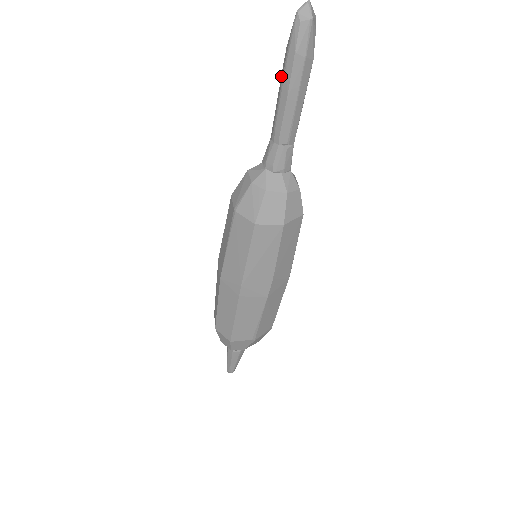
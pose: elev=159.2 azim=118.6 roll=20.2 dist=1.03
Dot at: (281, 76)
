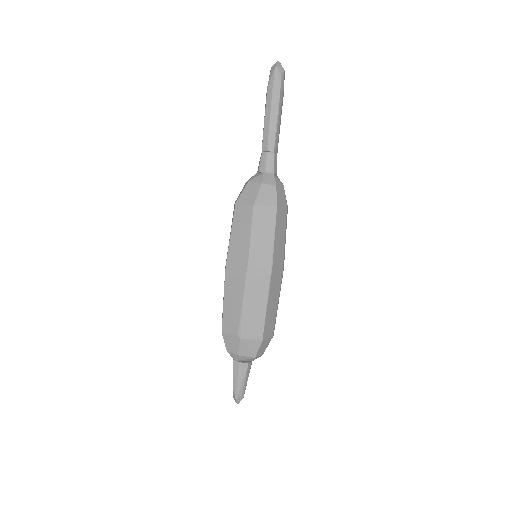
Dot at: occluded
